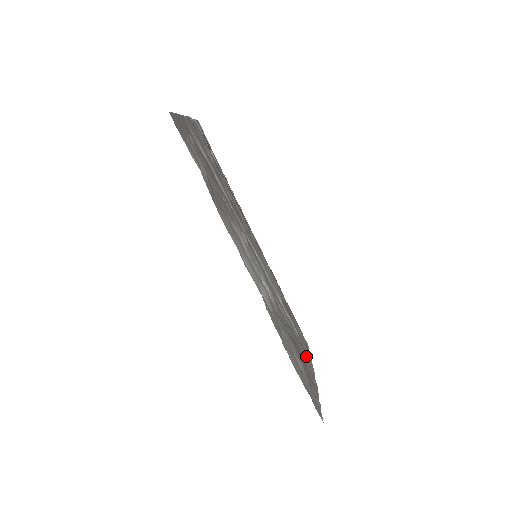
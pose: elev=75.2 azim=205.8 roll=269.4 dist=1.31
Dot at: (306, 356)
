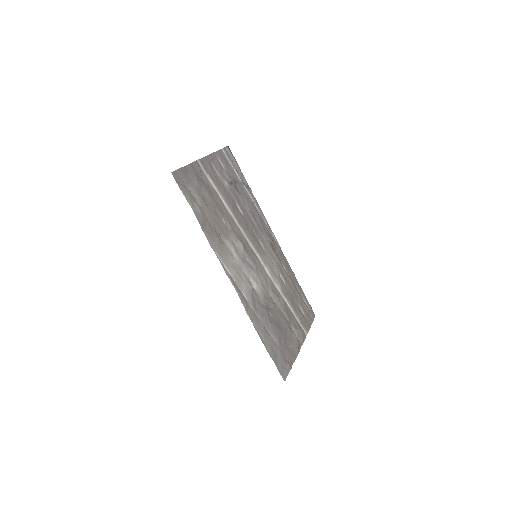
Dot at: (296, 330)
